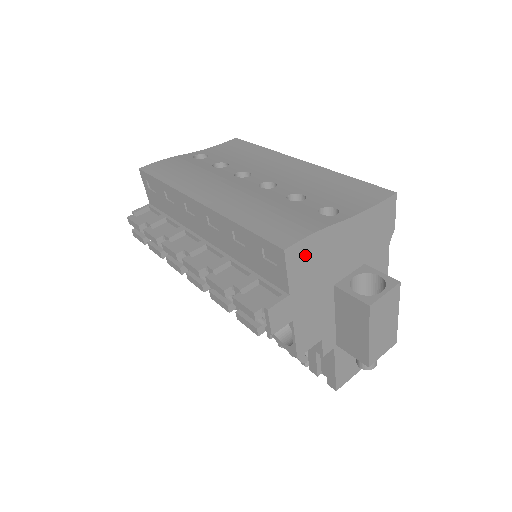
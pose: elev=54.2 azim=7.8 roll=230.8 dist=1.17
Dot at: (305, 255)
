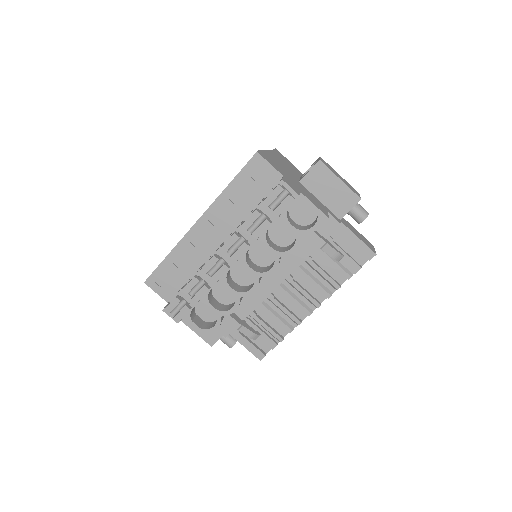
Dot at: (269, 159)
